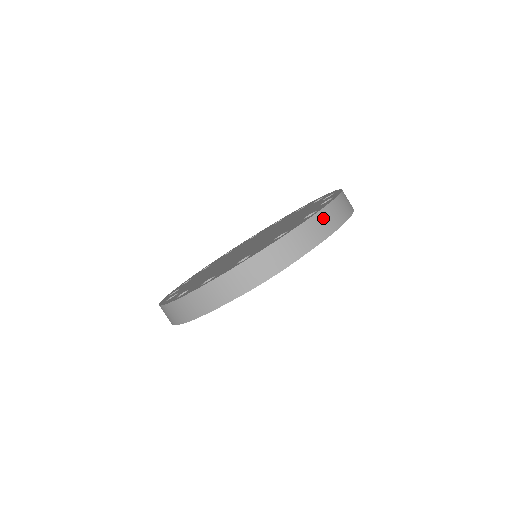
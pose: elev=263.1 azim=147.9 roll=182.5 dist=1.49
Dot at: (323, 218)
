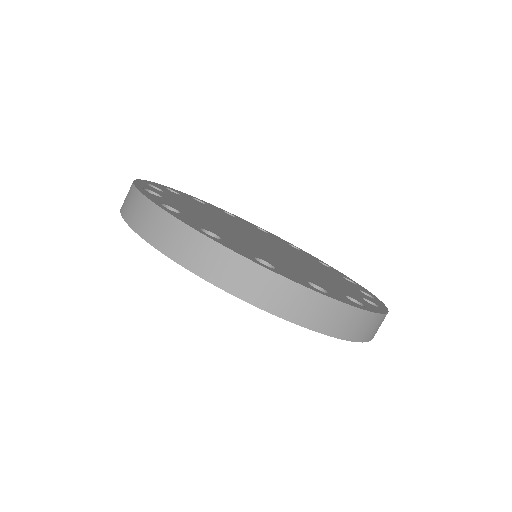
Dot at: (318, 305)
